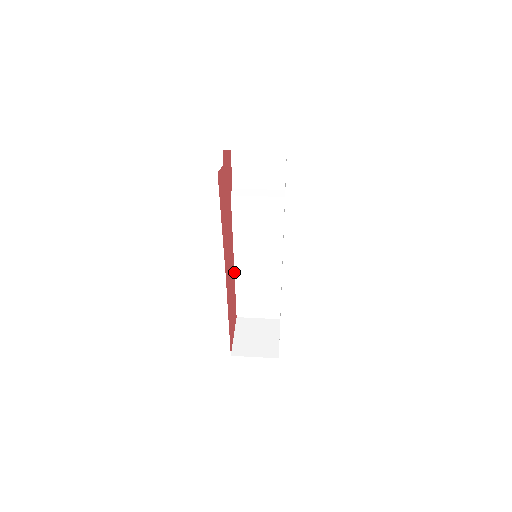
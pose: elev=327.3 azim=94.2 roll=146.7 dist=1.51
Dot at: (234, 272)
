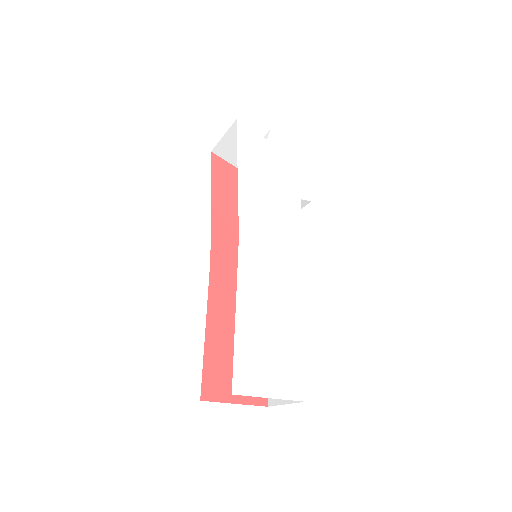
Dot at: occluded
